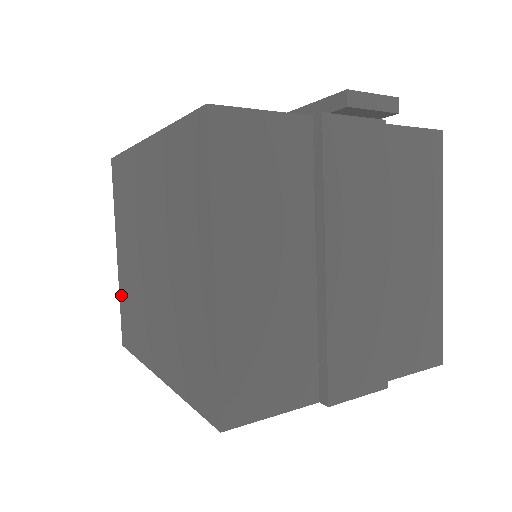
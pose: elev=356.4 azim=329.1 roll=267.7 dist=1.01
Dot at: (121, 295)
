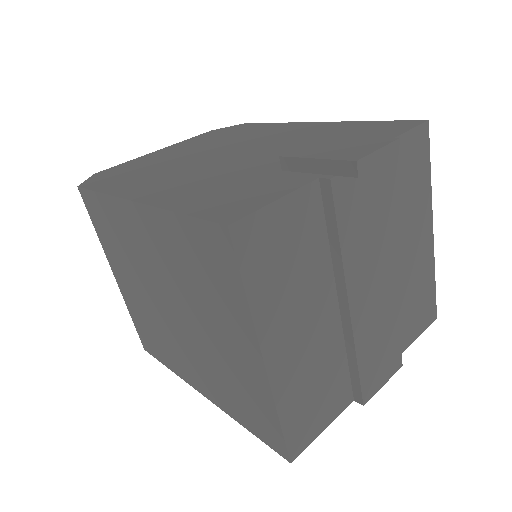
Dot at: (131, 312)
